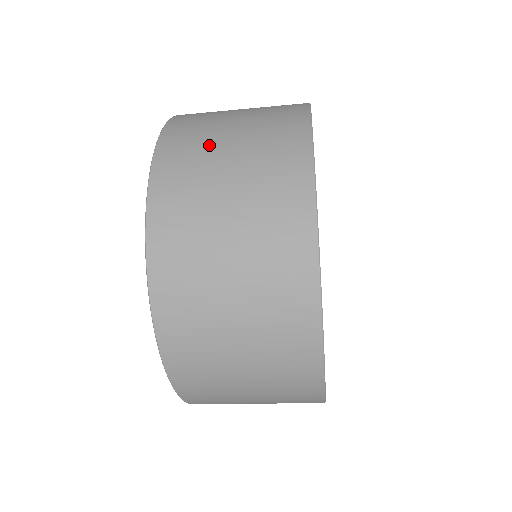
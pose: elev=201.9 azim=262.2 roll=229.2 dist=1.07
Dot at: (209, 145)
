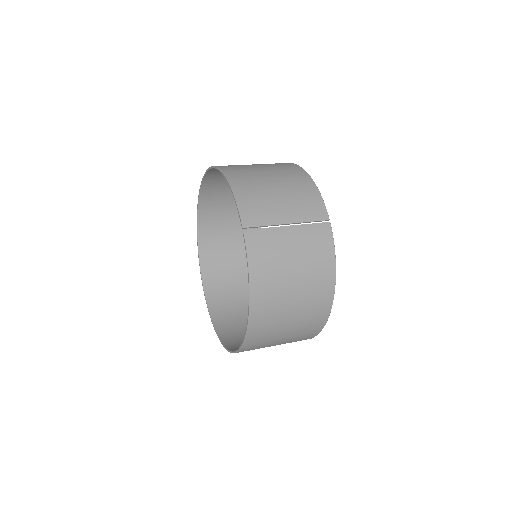
Dot at: (282, 291)
